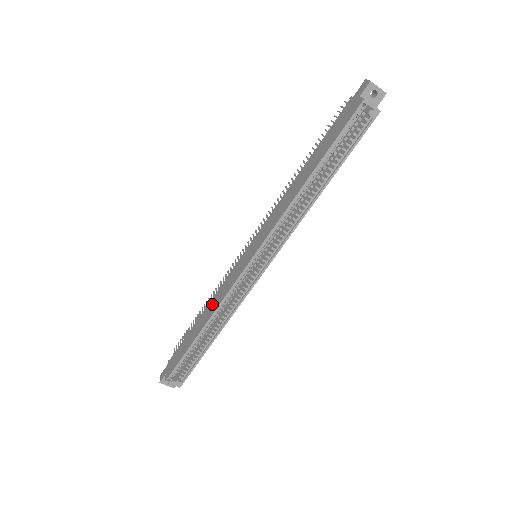
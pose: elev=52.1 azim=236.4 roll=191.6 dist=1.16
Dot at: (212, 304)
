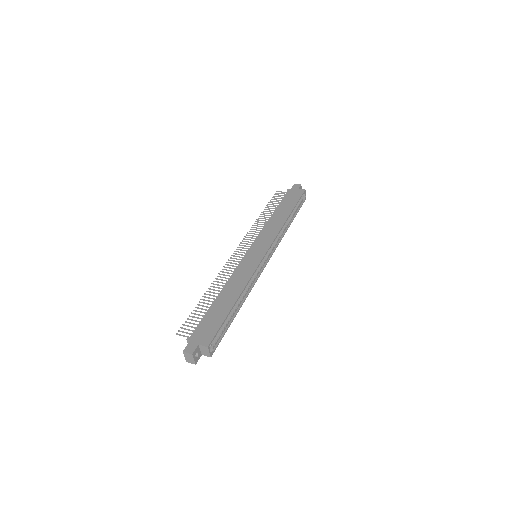
Dot at: (234, 284)
